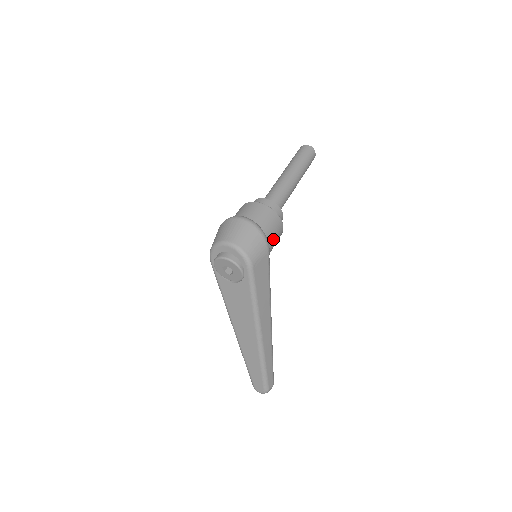
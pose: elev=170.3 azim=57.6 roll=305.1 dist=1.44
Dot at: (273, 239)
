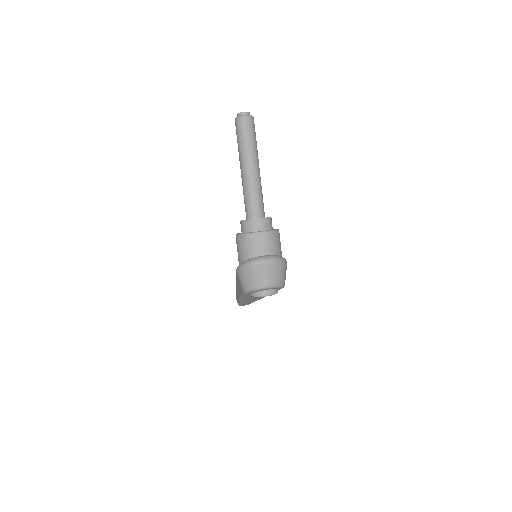
Dot at: occluded
